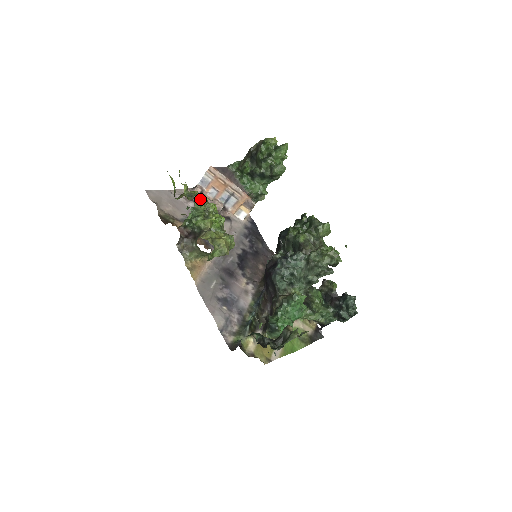
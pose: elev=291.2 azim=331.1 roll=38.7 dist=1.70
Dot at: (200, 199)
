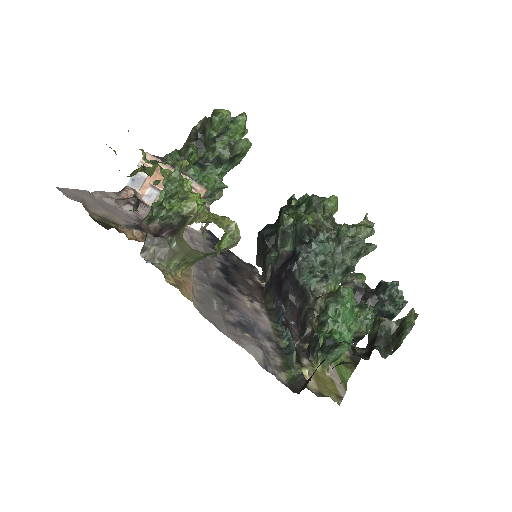
Dot at: (177, 162)
